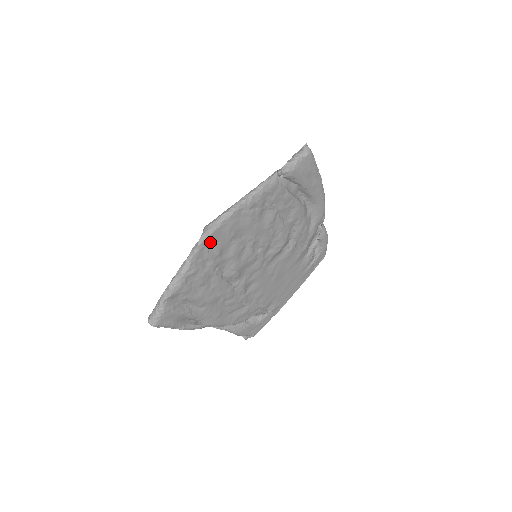
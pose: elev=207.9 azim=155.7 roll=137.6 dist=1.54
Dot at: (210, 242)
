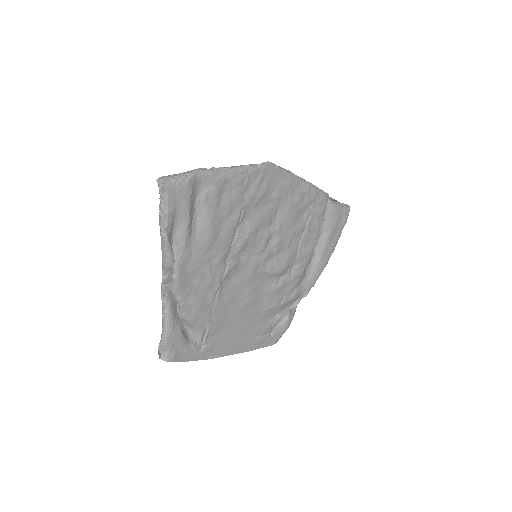
Dot at: (267, 176)
